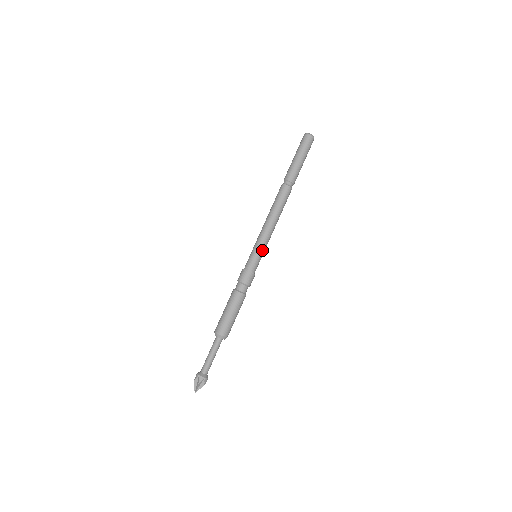
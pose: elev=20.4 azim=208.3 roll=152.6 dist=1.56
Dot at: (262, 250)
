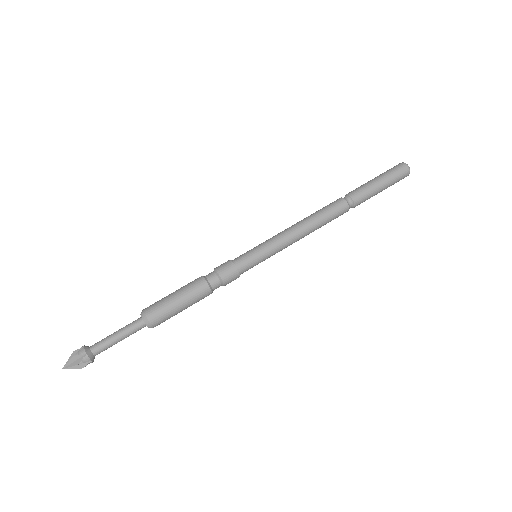
Dot at: (267, 250)
